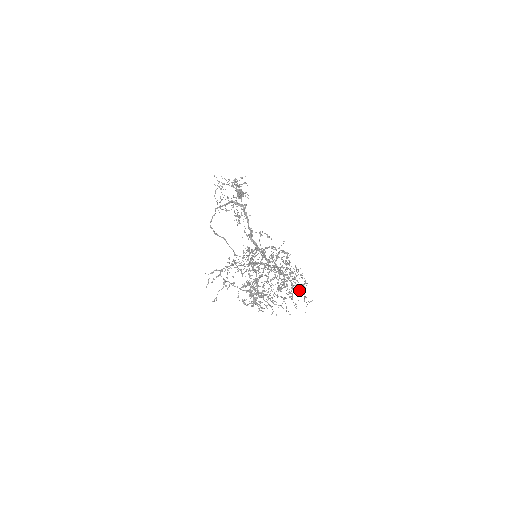
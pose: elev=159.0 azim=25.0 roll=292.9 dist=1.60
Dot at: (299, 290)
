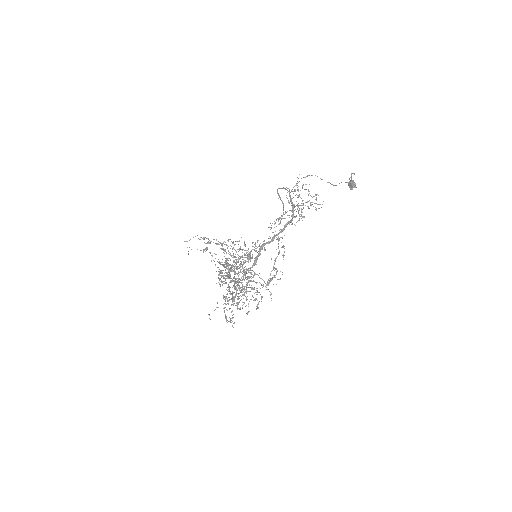
Dot at: (226, 317)
